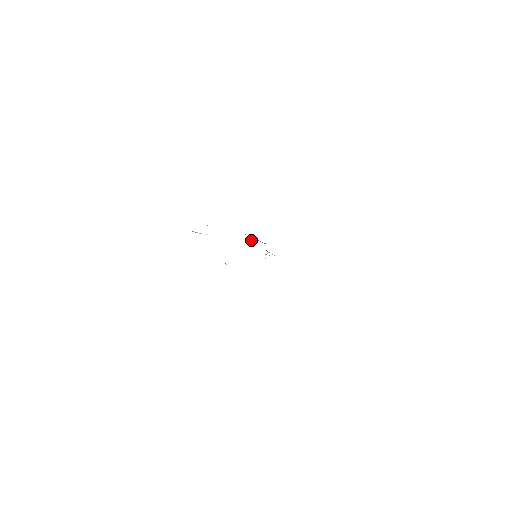
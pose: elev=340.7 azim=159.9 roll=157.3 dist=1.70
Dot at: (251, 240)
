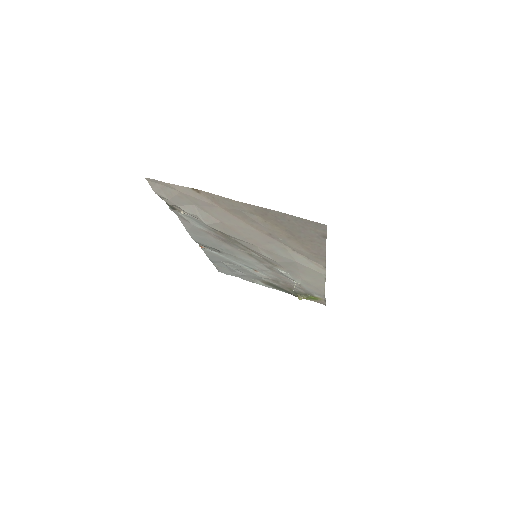
Dot at: (298, 298)
